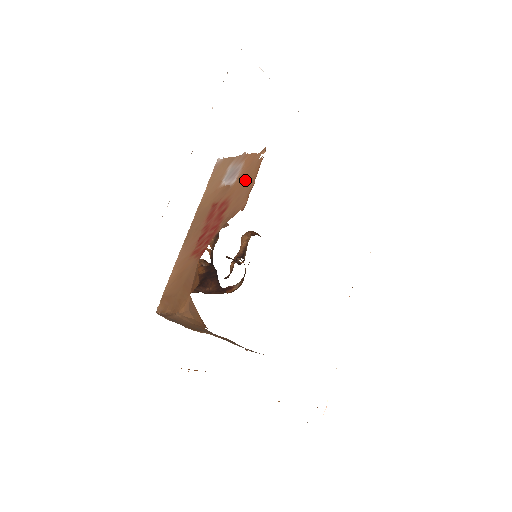
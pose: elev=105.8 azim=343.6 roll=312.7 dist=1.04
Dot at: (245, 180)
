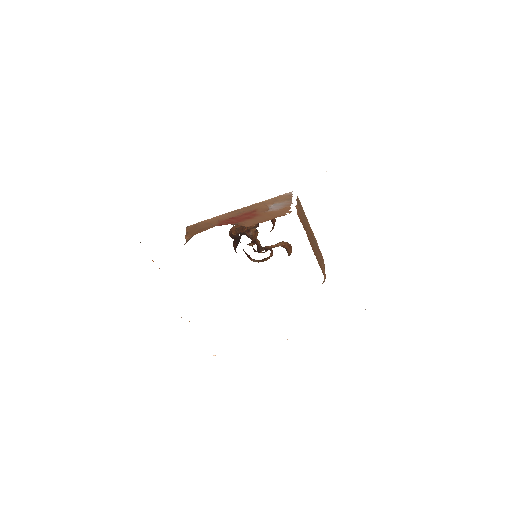
Dot at: (269, 216)
